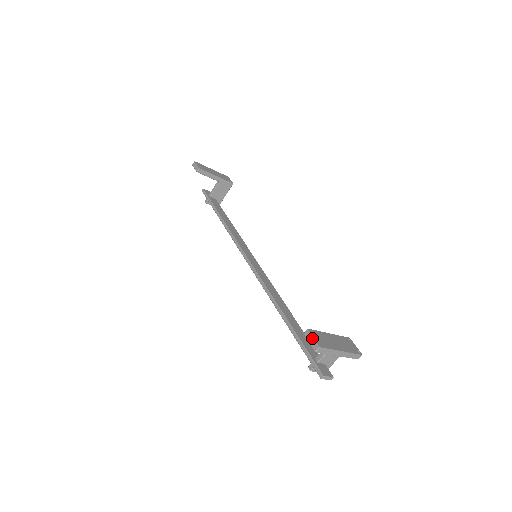
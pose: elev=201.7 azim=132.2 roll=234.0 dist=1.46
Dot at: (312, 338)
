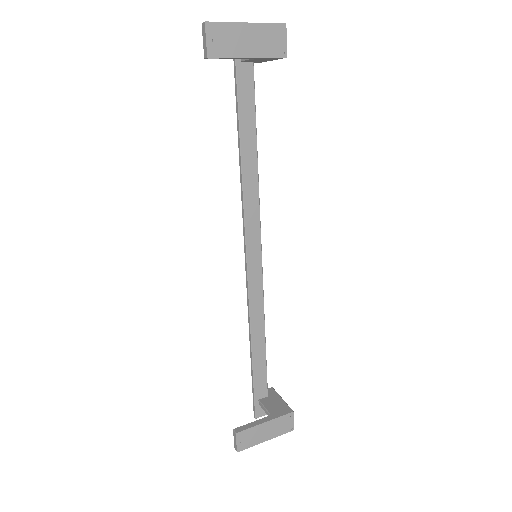
Dot at: (235, 442)
